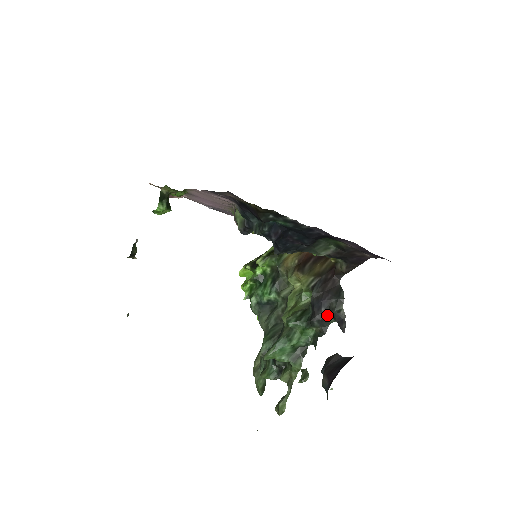
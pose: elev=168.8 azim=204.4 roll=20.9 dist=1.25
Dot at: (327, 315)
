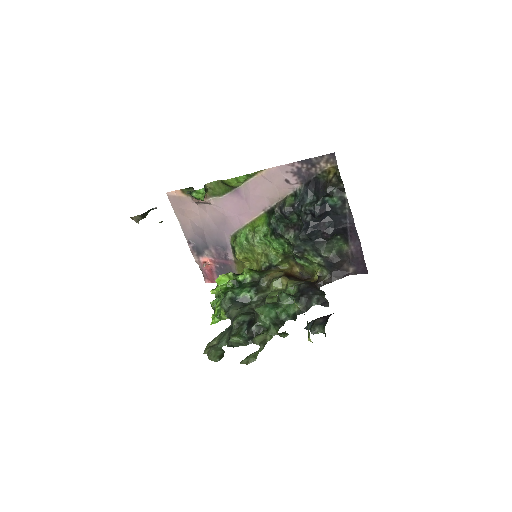
Dot at: (313, 298)
